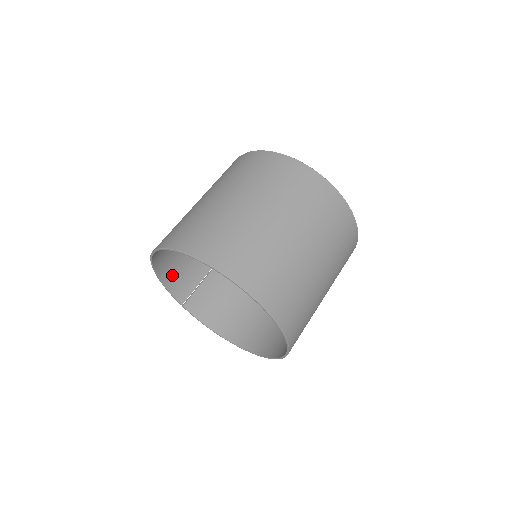
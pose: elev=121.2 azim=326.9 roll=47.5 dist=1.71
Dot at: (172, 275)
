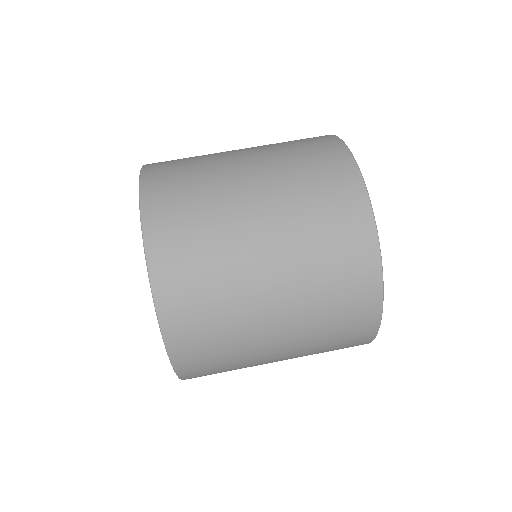
Dot at: occluded
